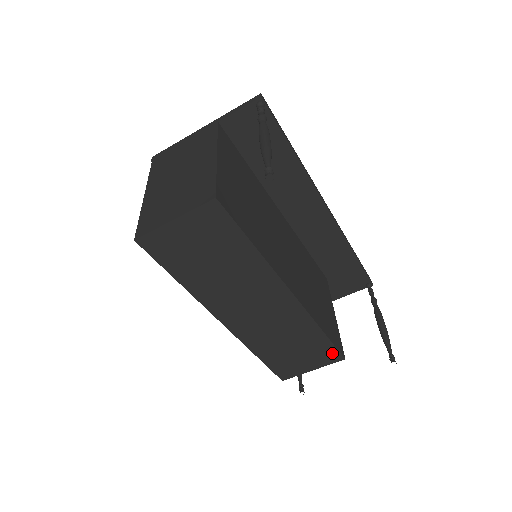
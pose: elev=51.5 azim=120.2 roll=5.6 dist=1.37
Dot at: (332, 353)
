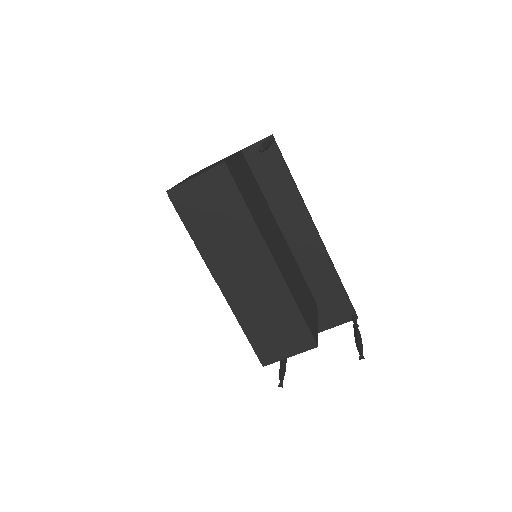
Dot at: (306, 337)
